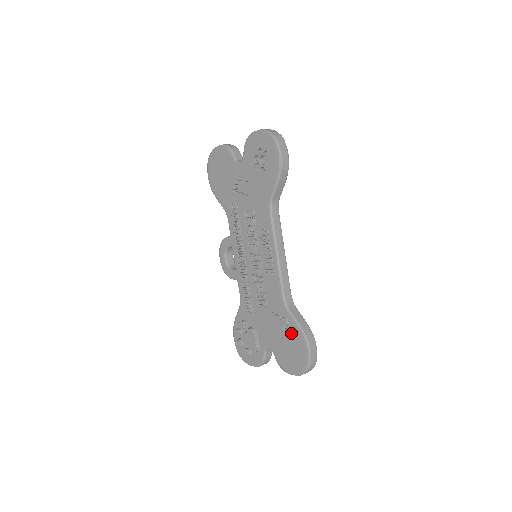
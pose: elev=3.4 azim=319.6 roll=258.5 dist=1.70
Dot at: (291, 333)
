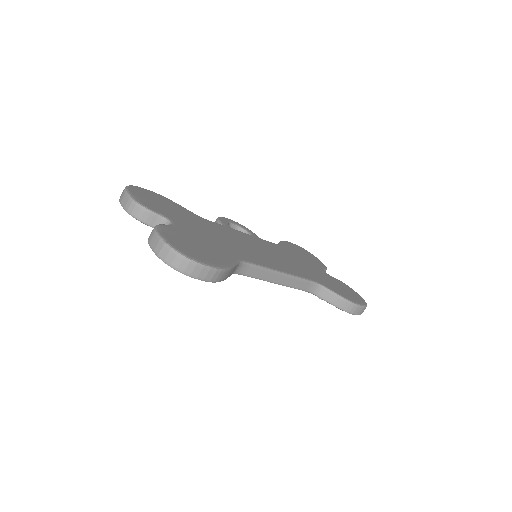
Dot at: occluded
